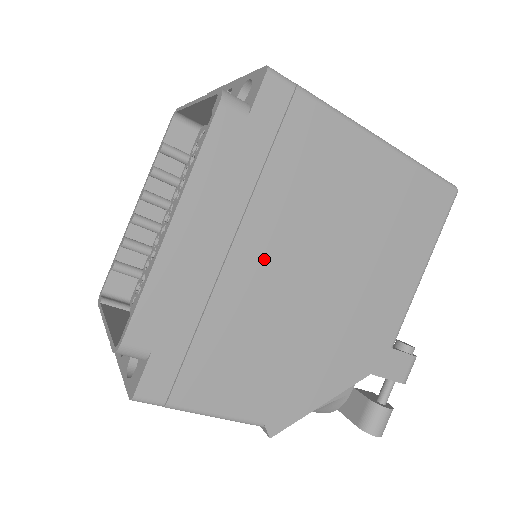
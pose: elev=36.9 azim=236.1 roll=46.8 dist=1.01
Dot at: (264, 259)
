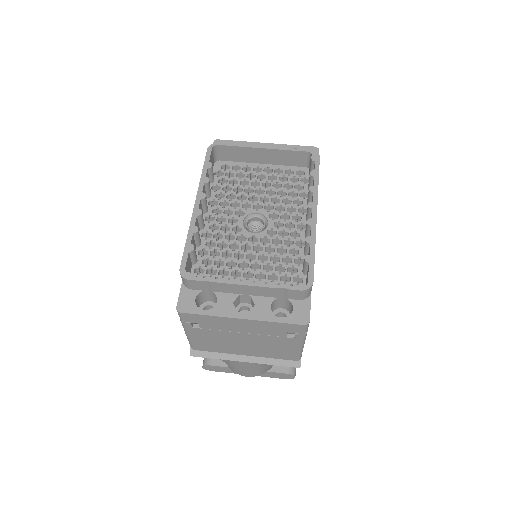
Dot at: occluded
